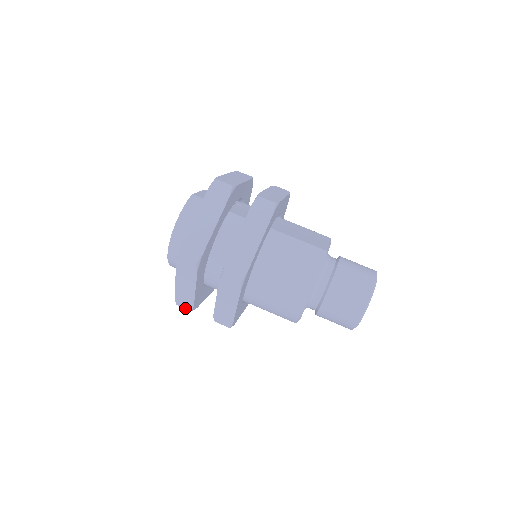
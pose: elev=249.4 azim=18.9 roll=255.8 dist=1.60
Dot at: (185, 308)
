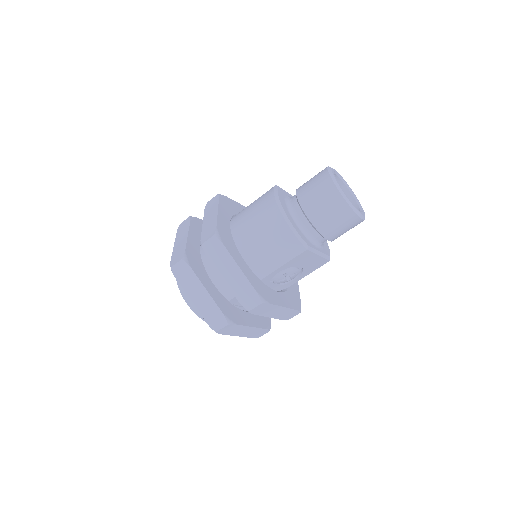
Dot at: (223, 327)
